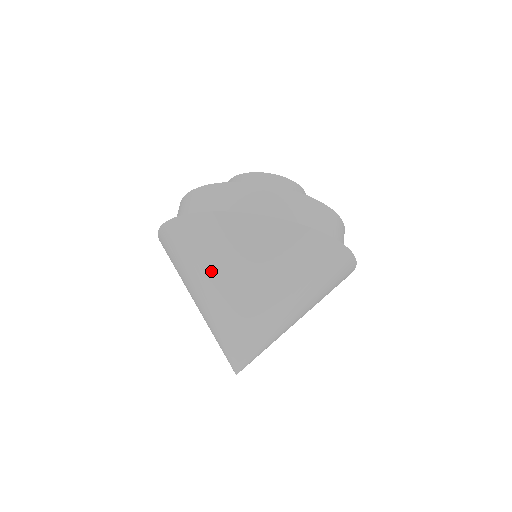
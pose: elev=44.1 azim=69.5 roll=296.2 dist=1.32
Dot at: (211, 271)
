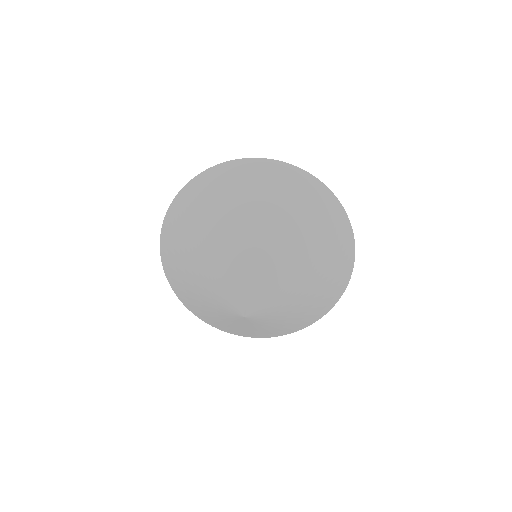
Dot at: (191, 237)
